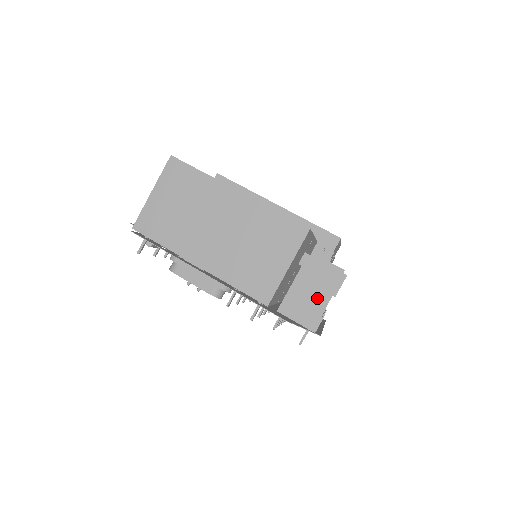
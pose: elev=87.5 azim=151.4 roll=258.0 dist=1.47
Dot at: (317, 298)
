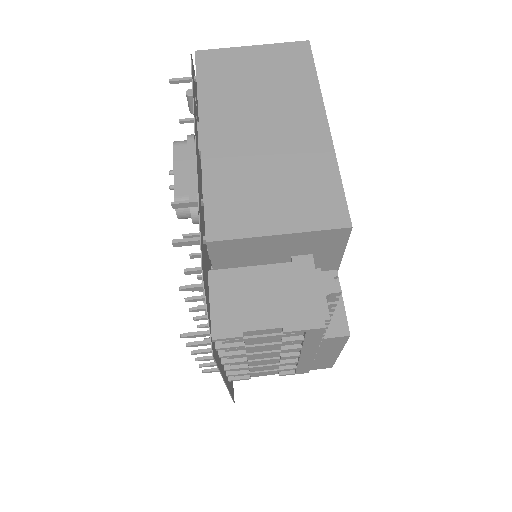
Dot at: (264, 309)
